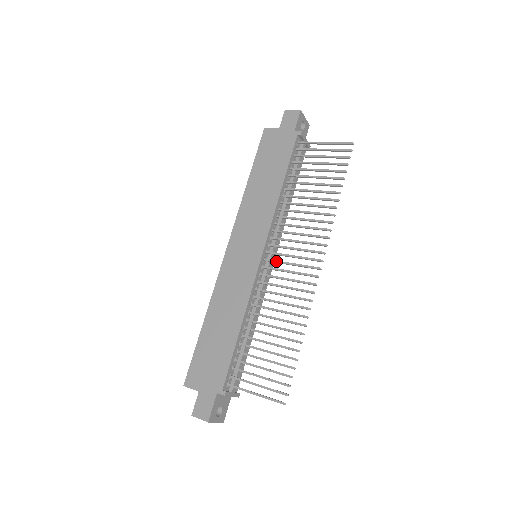
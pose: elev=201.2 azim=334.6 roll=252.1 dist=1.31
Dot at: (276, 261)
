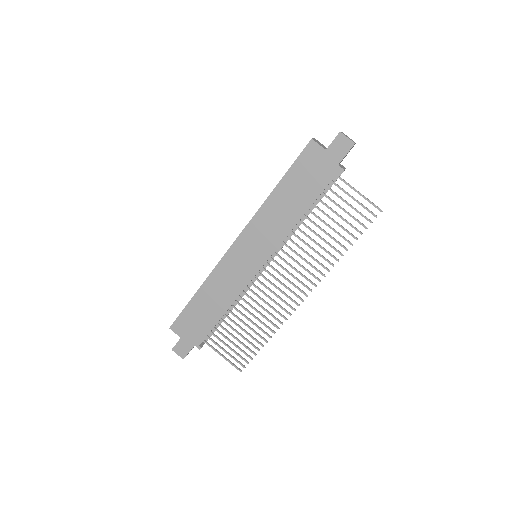
Dot at: (271, 275)
